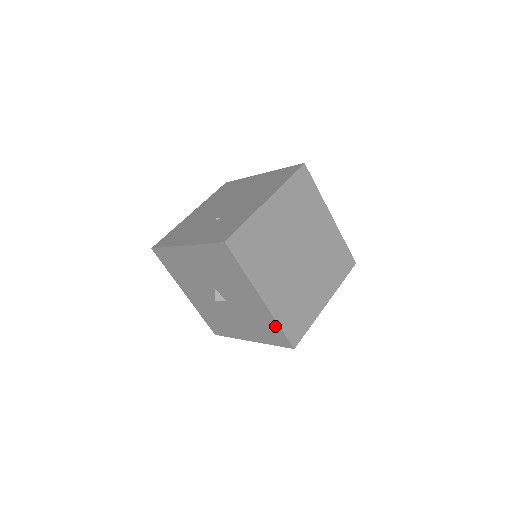
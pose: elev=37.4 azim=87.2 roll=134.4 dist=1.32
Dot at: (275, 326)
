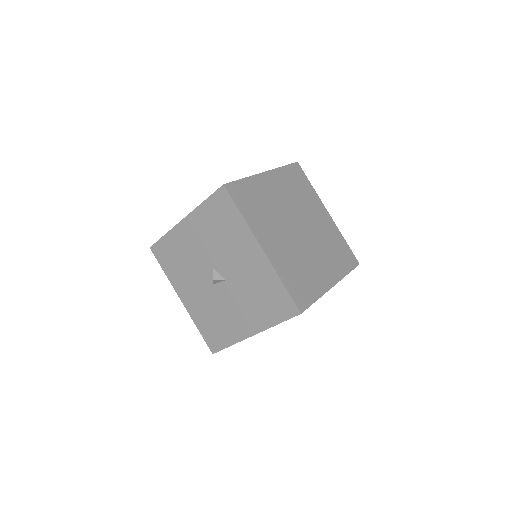
Dot at: (278, 286)
